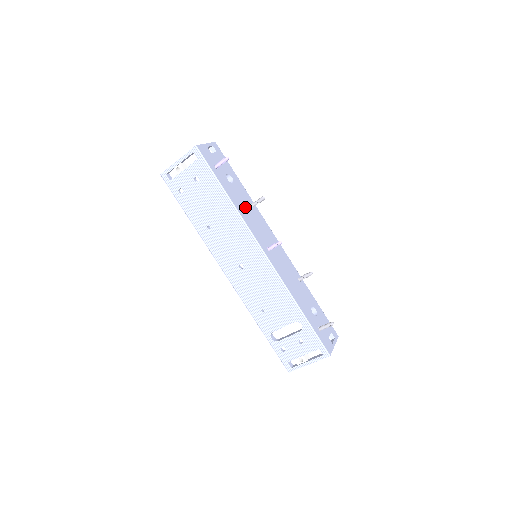
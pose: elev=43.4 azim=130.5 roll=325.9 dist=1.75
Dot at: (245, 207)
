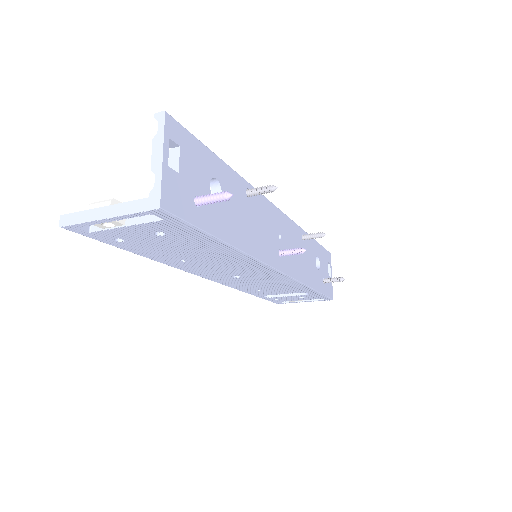
Dot at: (246, 221)
